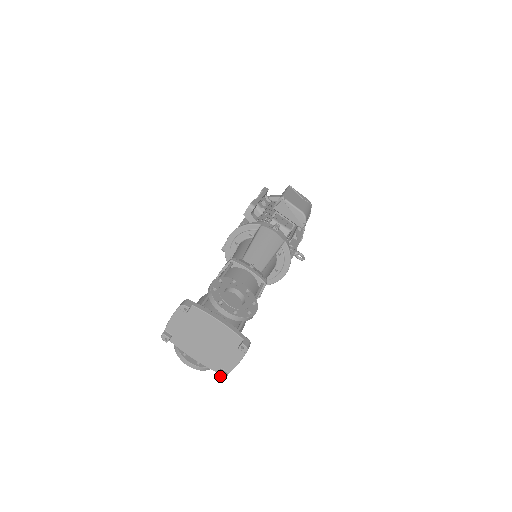
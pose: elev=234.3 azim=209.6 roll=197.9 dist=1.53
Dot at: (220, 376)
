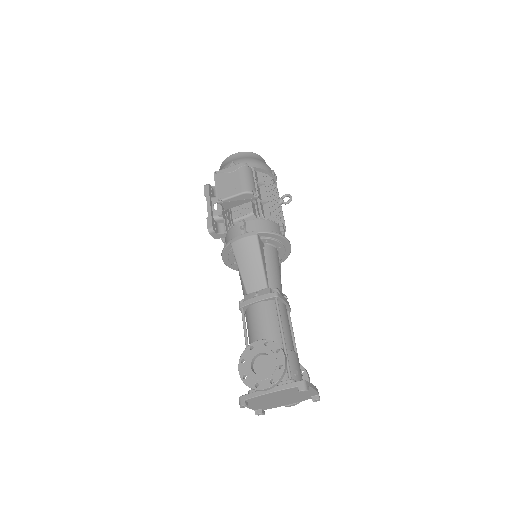
Dot at: (316, 401)
